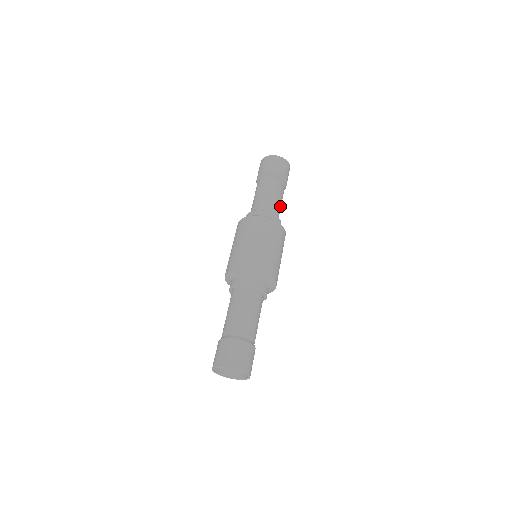
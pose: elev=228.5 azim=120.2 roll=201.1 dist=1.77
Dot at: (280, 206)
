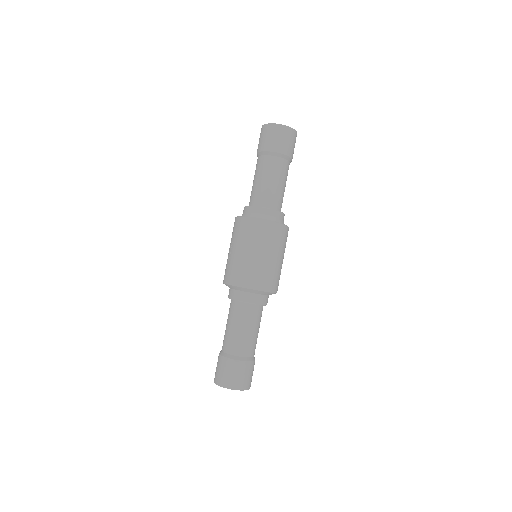
Dot at: occluded
